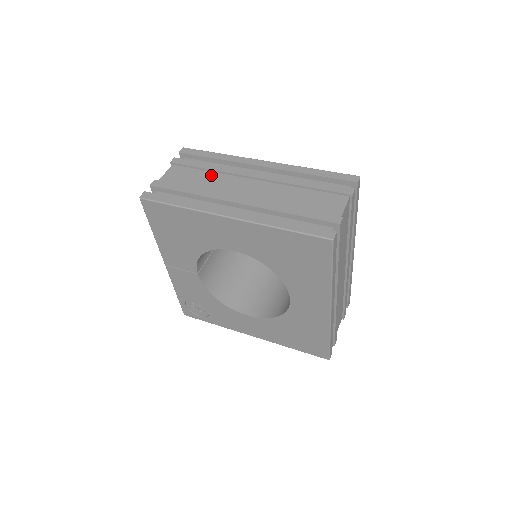
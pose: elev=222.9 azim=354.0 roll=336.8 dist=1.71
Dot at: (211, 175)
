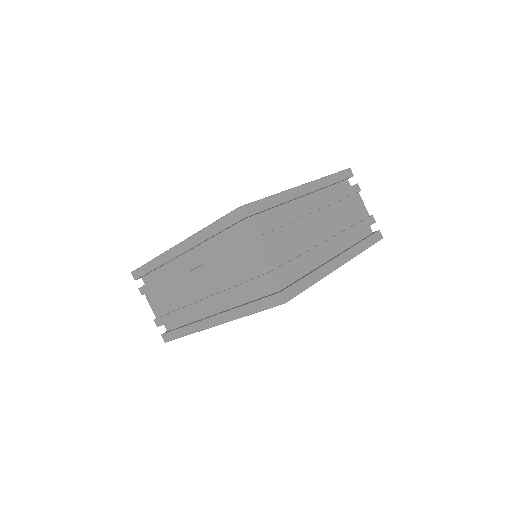
Dot at: (291, 229)
